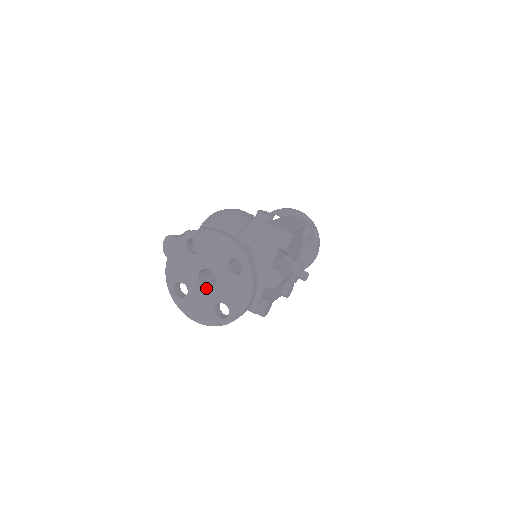
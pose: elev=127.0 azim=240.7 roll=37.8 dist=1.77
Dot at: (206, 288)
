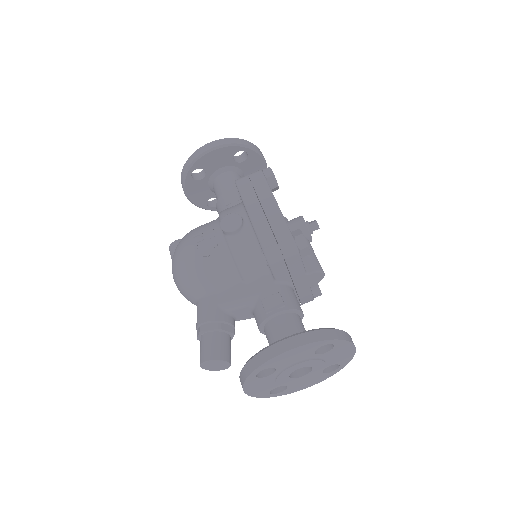
Dot at: (304, 375)
